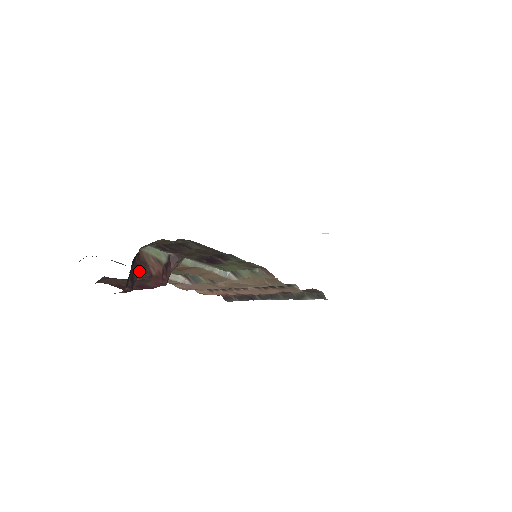
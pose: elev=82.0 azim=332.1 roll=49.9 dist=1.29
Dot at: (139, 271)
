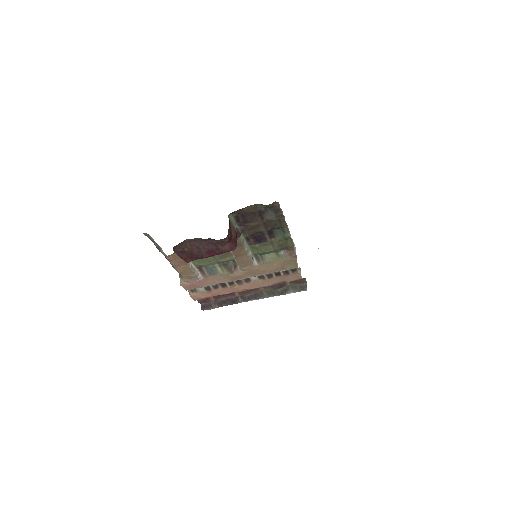
Dot at: (229, 230)
